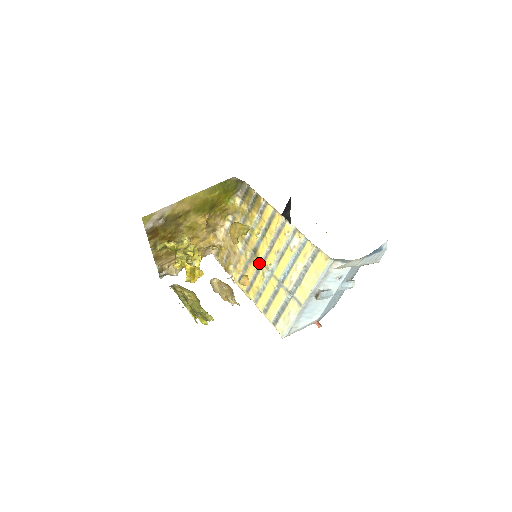
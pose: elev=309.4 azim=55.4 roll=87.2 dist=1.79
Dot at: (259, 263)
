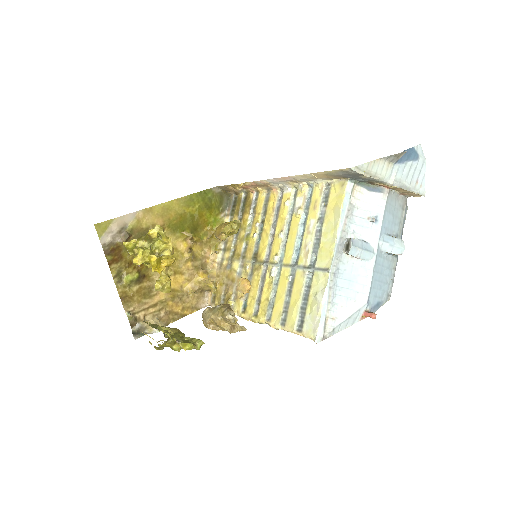
Dot at: (263, 266)
